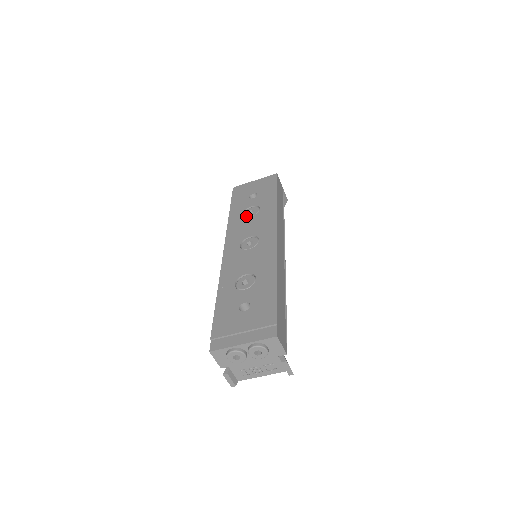
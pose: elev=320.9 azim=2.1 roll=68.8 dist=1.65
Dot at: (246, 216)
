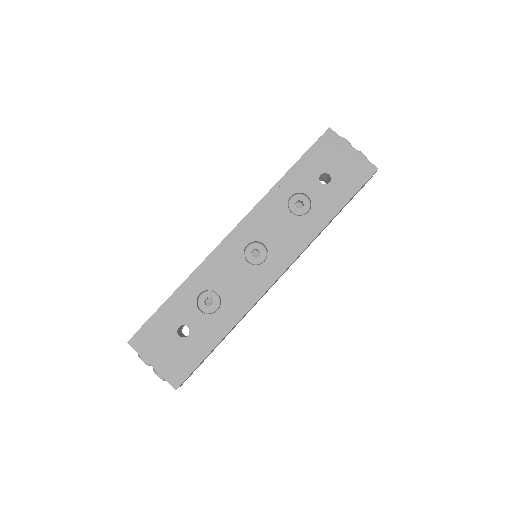
Dot at: (290, 205)
